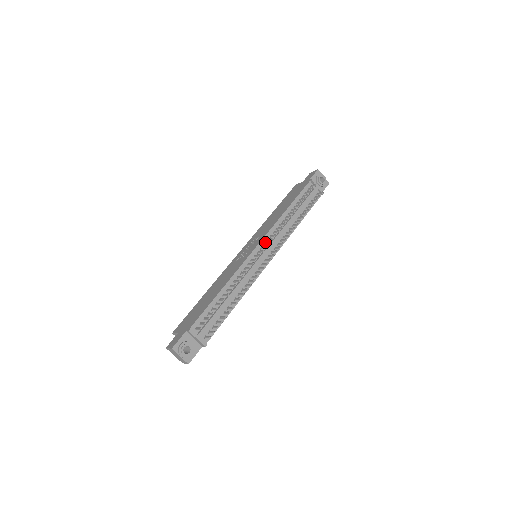
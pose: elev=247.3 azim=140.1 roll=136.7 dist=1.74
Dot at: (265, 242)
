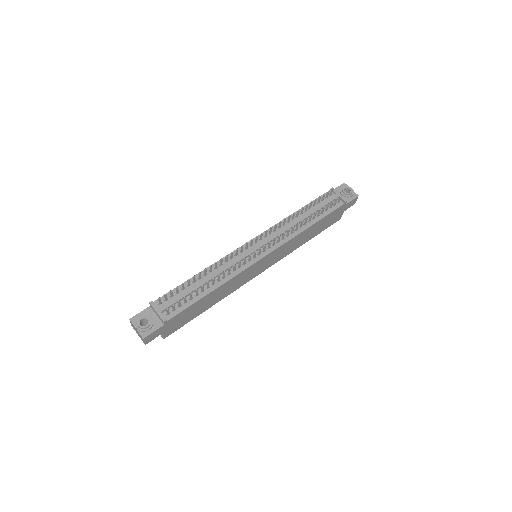
Dot at: (262, 238)
